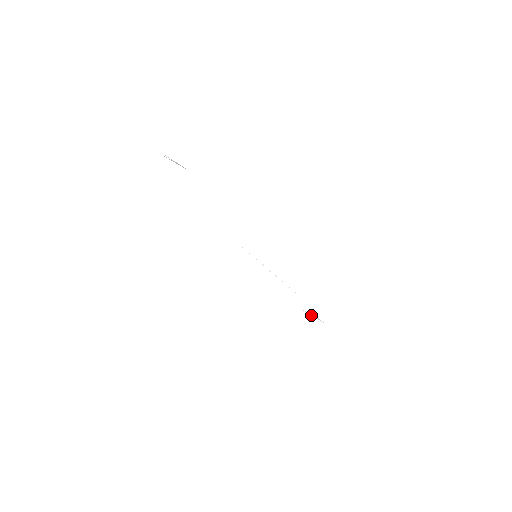
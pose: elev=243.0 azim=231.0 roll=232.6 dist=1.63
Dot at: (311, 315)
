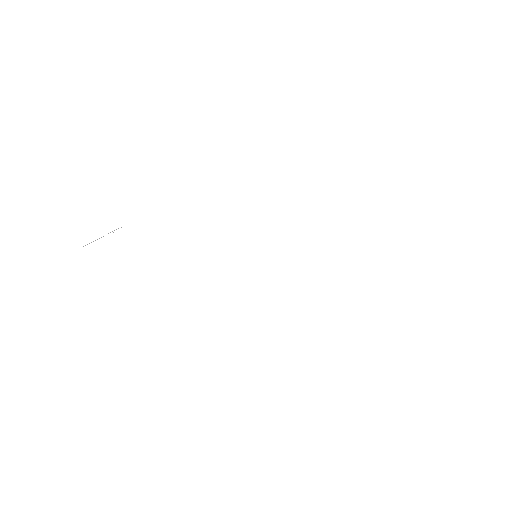
Dot at: occluded
